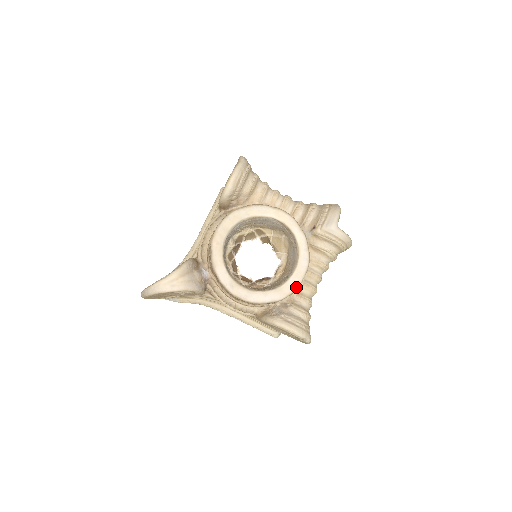
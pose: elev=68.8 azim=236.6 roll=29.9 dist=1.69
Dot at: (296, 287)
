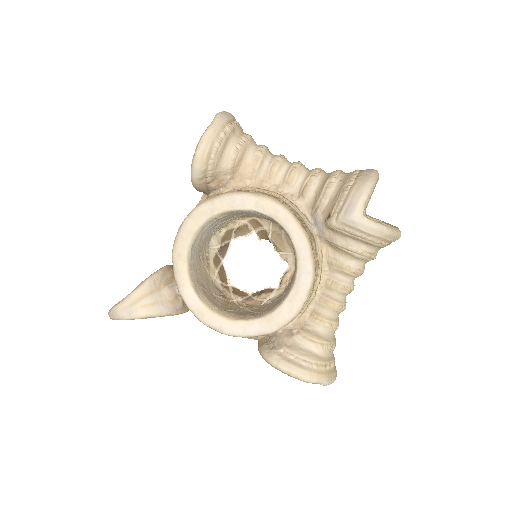
Dot at: (294, 314)
